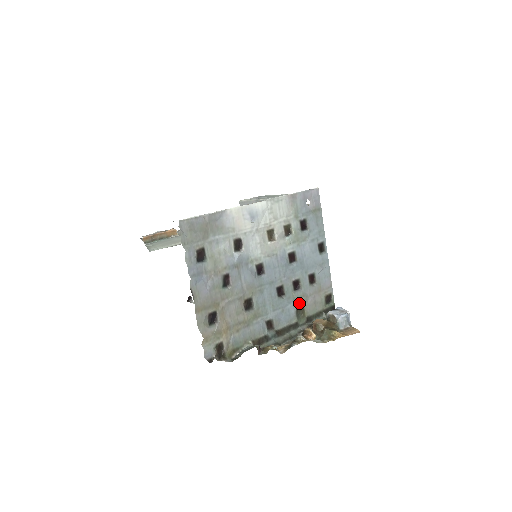
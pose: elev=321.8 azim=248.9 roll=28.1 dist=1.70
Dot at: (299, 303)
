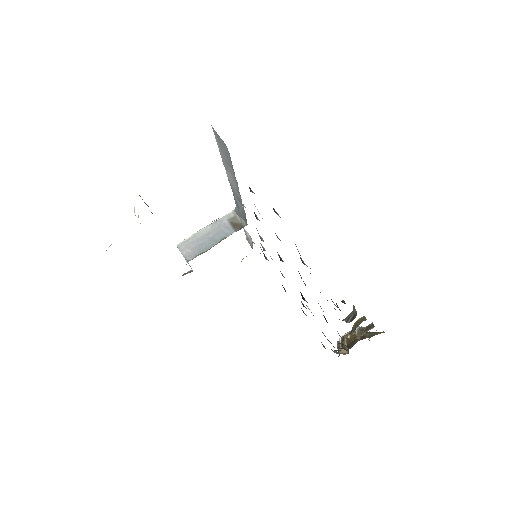
Dot at: occluded
